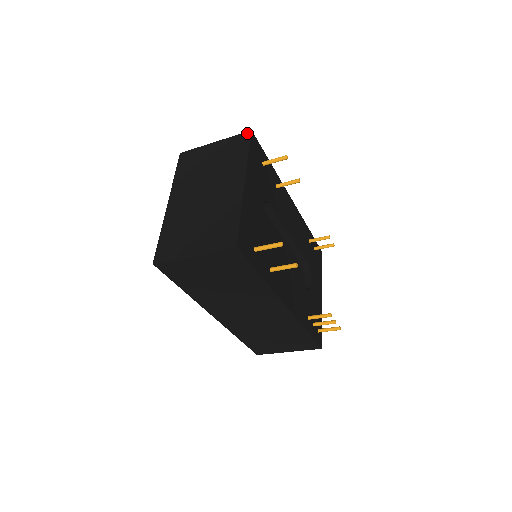
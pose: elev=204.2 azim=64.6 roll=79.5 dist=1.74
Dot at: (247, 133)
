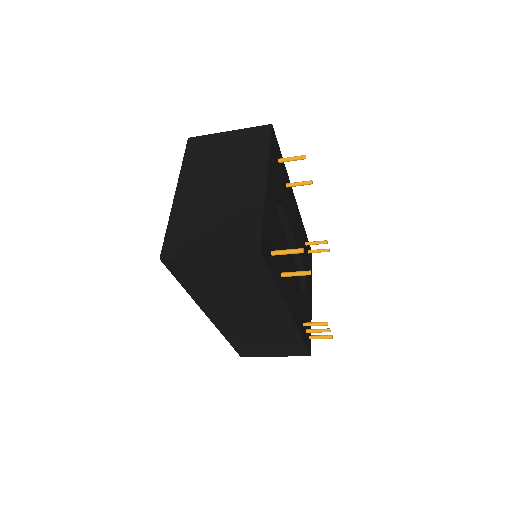
Dot at: (267, 126)
